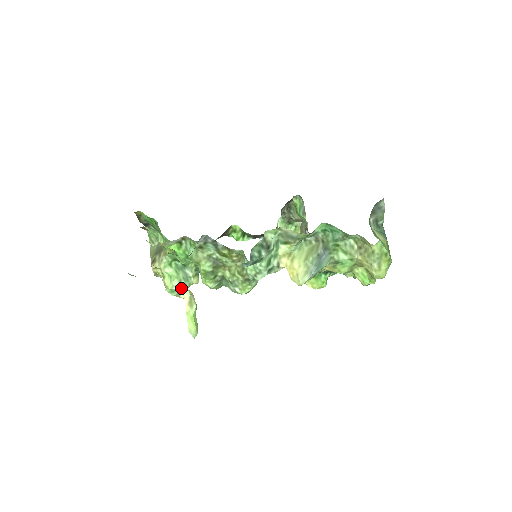
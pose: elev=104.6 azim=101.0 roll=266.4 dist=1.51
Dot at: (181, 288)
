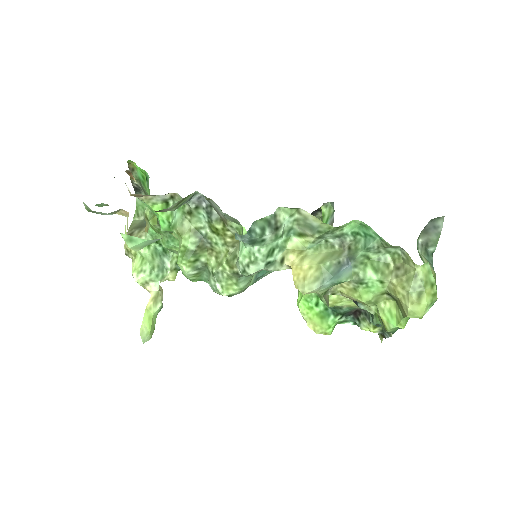
Dot at: (151, 276)
